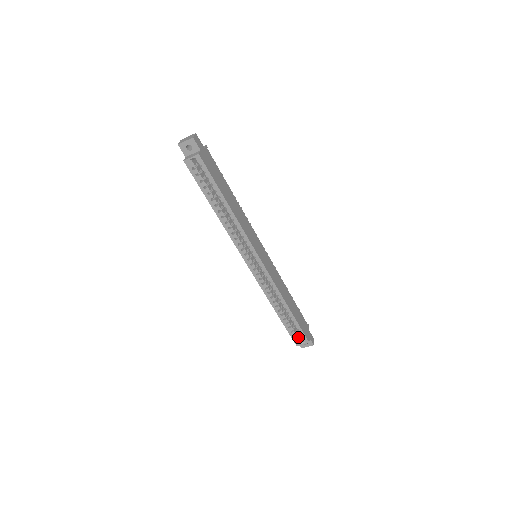
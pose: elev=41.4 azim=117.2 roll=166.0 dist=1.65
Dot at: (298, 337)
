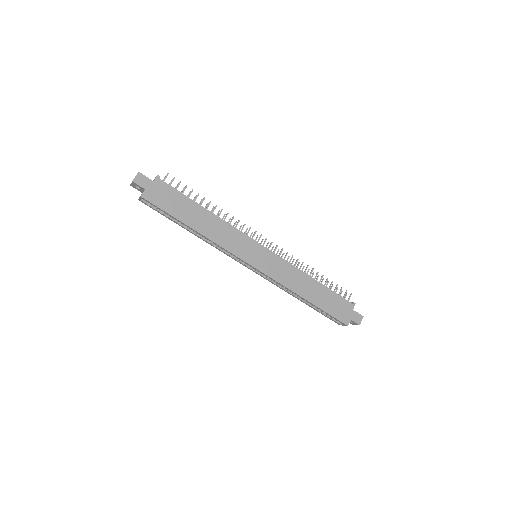
Dot at: occluded
